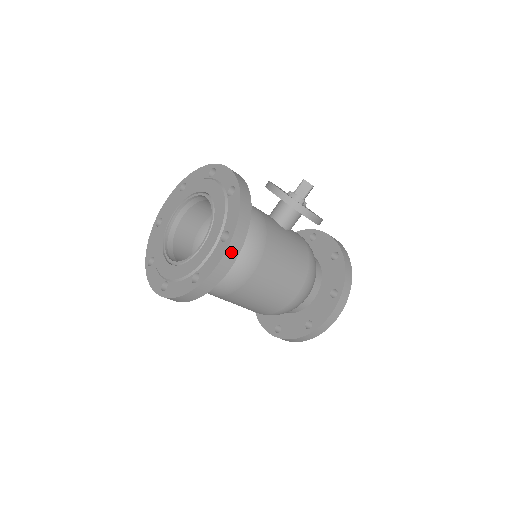
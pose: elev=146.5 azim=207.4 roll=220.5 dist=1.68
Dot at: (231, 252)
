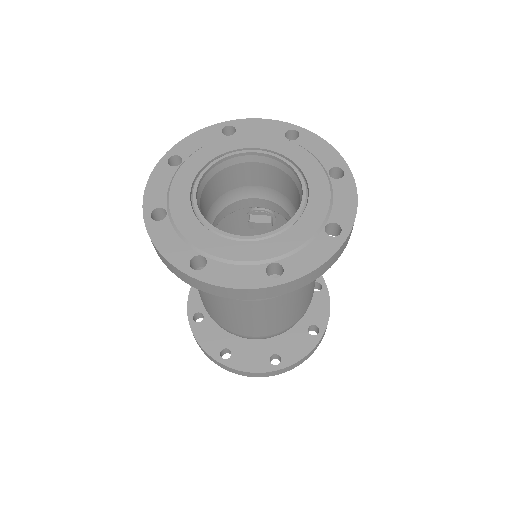
Dot at: occluded
